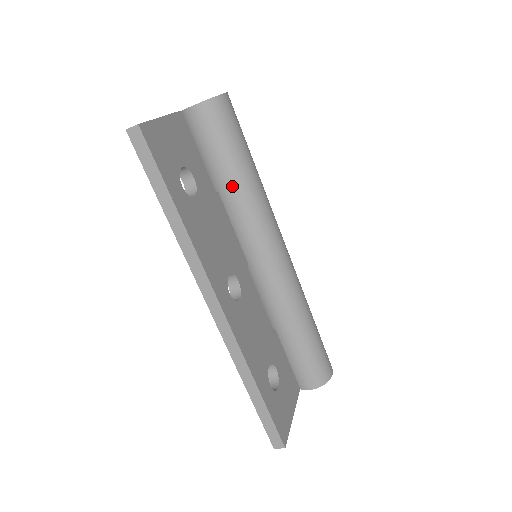
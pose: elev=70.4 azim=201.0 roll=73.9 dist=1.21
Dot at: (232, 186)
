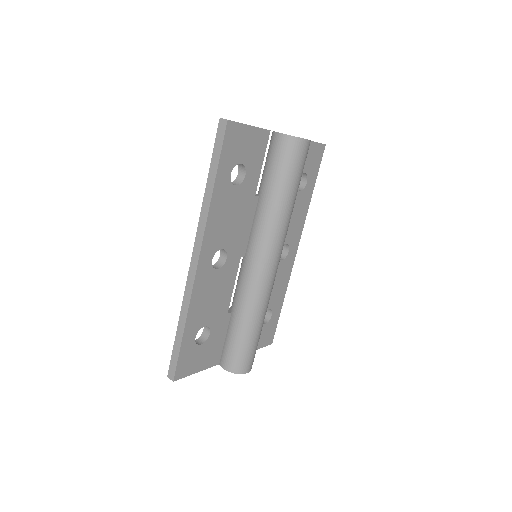
Dot at: (268, 199)
